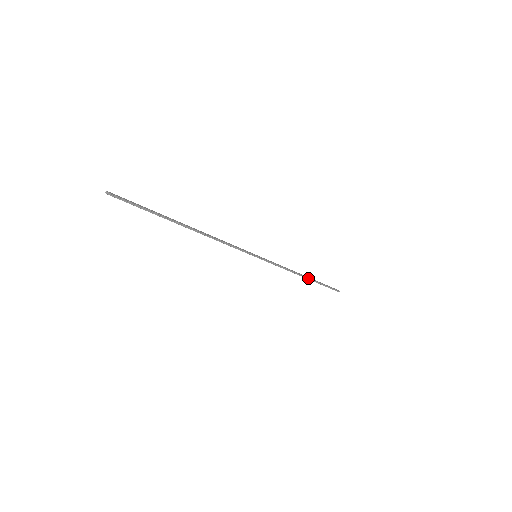
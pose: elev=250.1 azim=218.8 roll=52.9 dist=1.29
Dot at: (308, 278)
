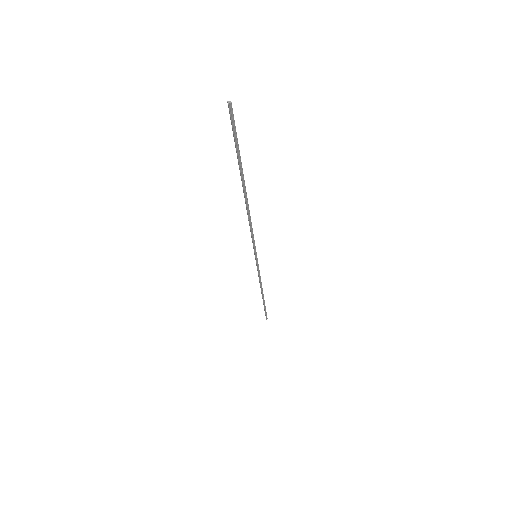
Dot at: (263, 297)
